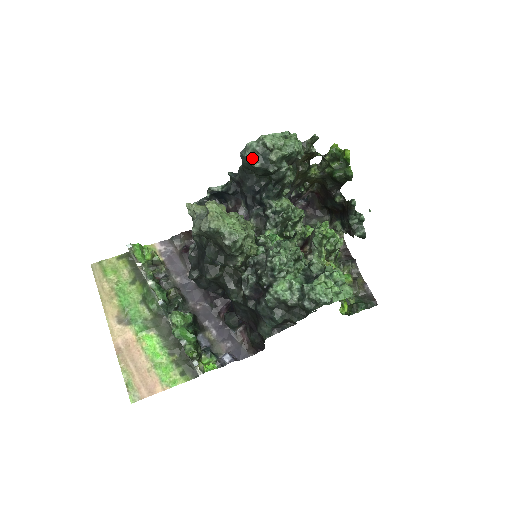
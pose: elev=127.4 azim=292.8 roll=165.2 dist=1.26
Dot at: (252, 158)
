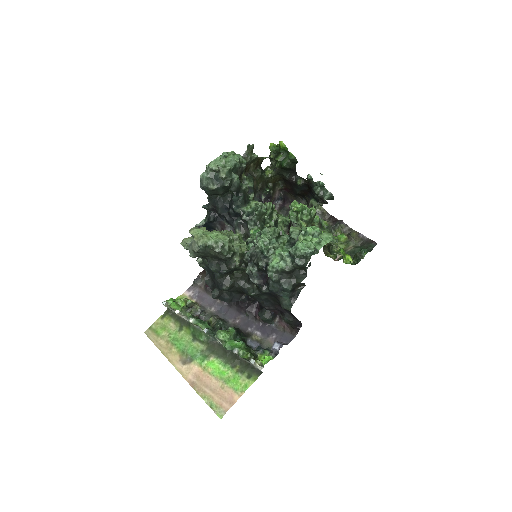
Dot at: (209, 185)
